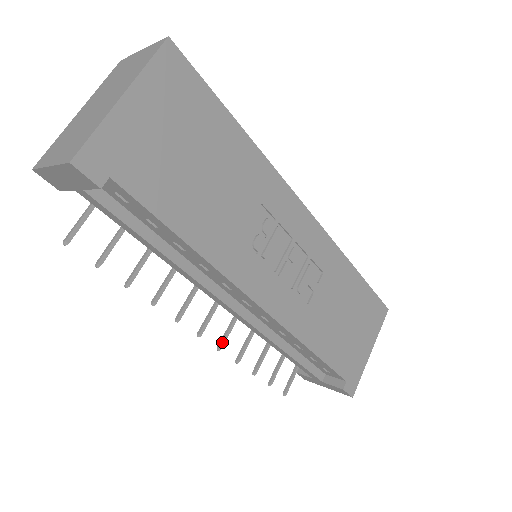
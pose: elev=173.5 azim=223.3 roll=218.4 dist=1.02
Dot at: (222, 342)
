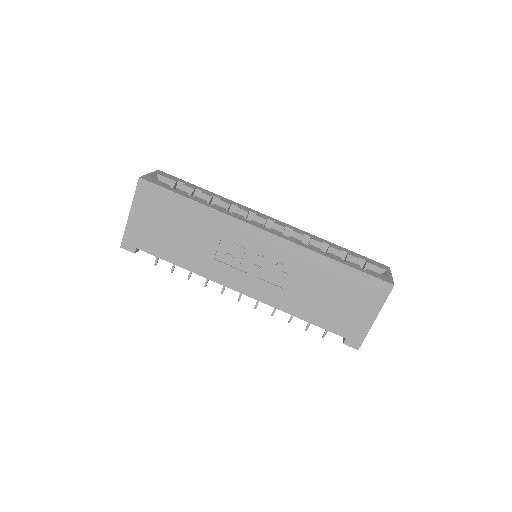
Dot at: (256, 304)
